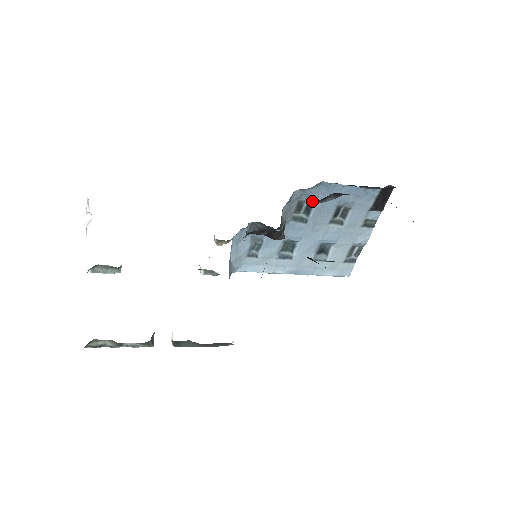
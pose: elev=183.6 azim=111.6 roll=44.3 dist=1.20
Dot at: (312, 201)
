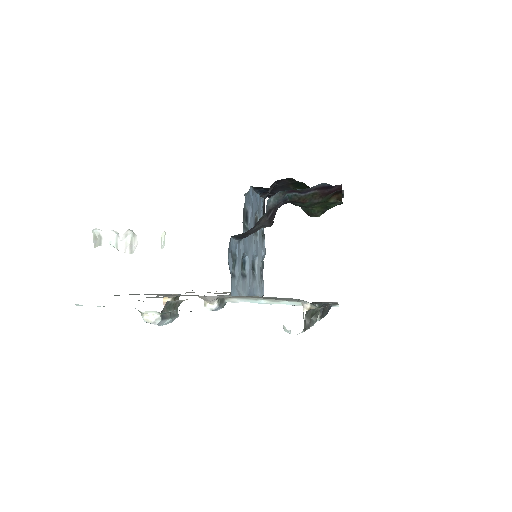
Dot at: (247, 208)
